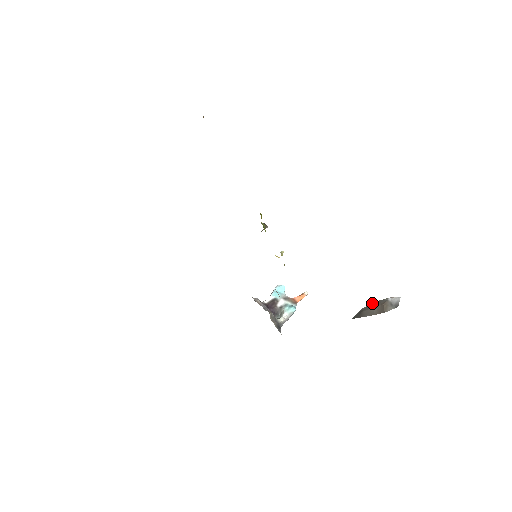
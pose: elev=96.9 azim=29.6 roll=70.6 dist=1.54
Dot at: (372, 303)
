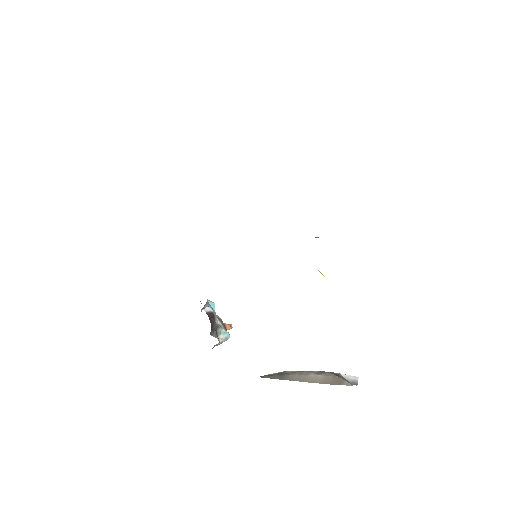
Dot at: occluded
